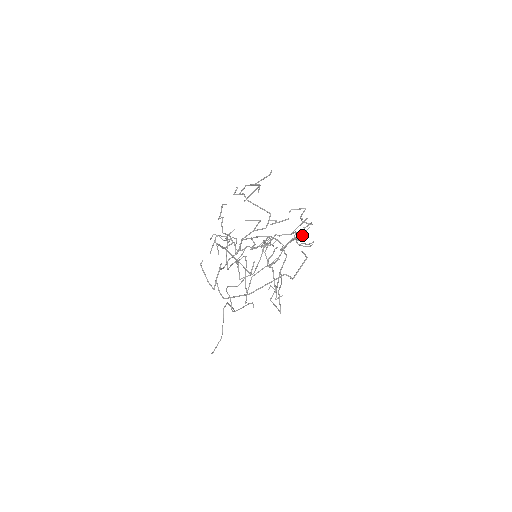
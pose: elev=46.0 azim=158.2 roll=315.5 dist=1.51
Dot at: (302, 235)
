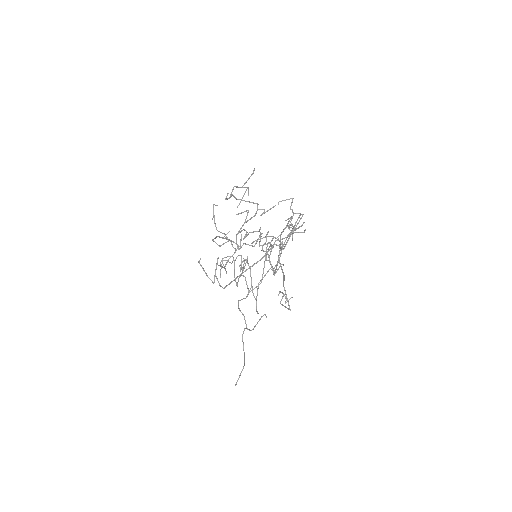
Dot at: occluded
